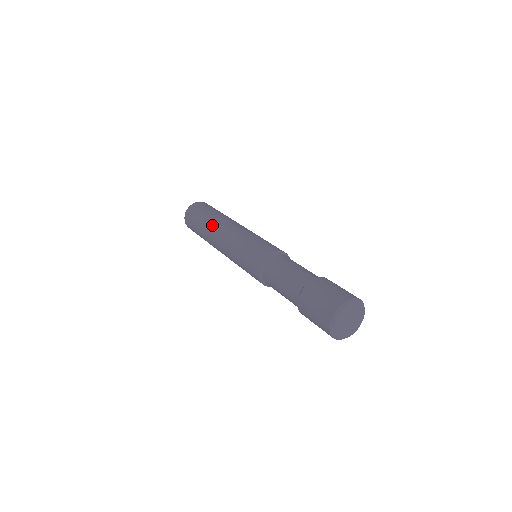
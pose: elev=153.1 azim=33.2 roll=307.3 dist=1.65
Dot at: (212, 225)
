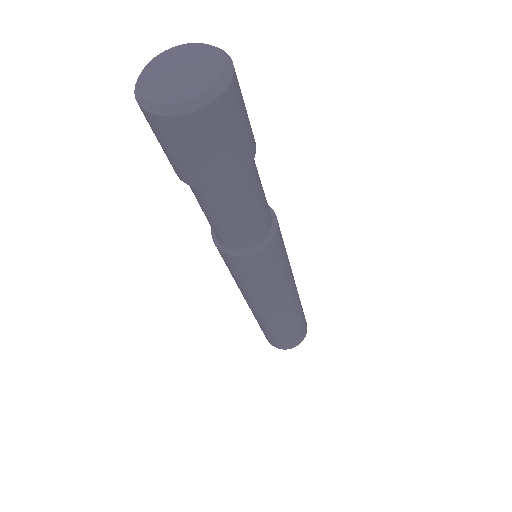
Dot at: occluded
